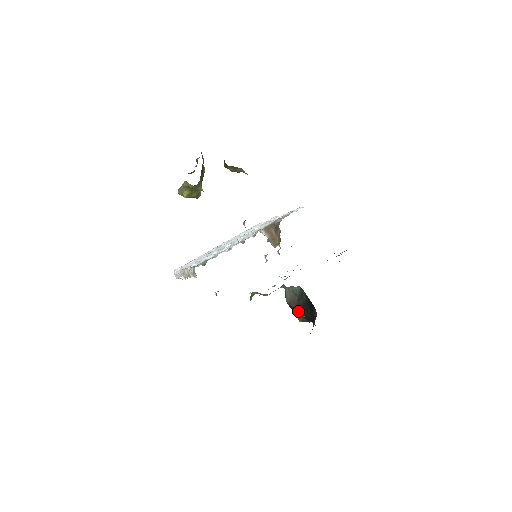
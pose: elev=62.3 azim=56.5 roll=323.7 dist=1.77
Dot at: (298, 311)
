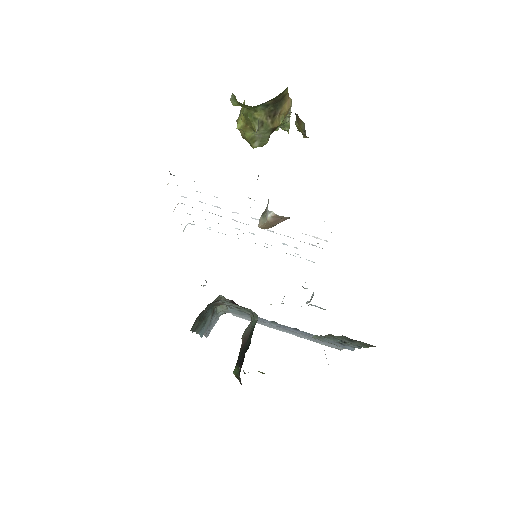
Dot at: (240, 355)
